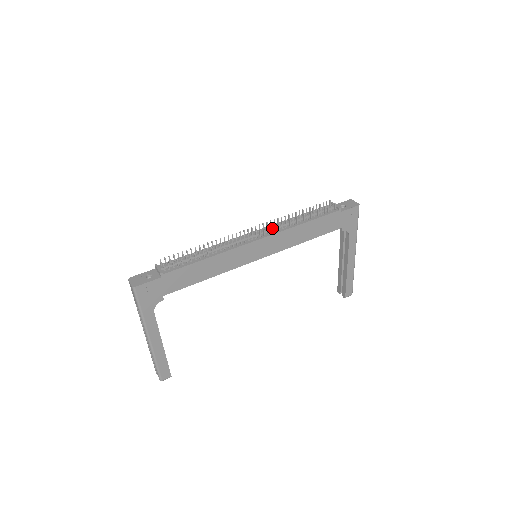
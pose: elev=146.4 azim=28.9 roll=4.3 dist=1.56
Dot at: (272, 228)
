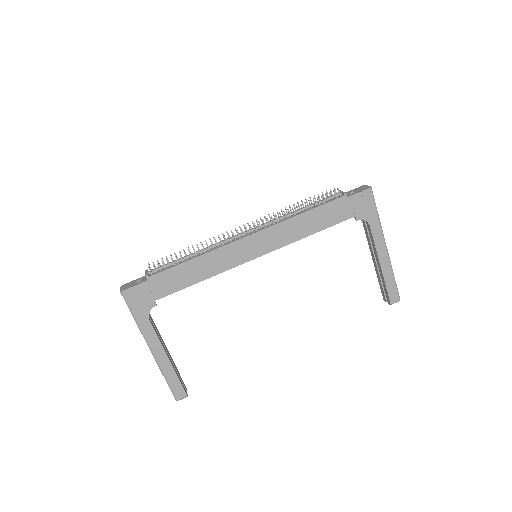
Dot at: (266, 223)
